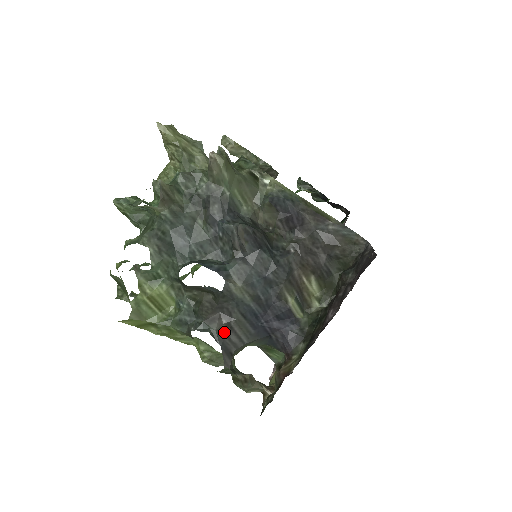
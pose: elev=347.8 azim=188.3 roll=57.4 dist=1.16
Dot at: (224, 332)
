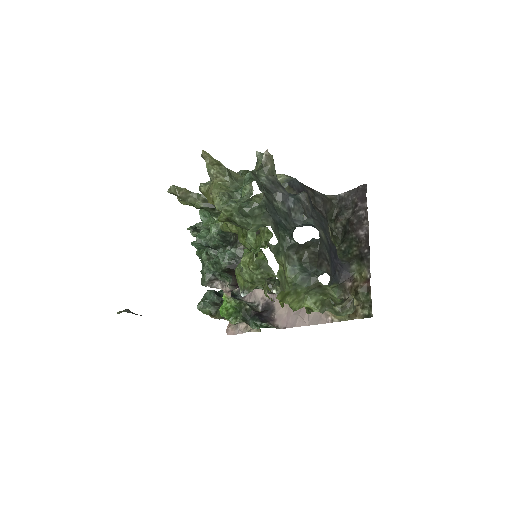
Dot at: (329, 271)
